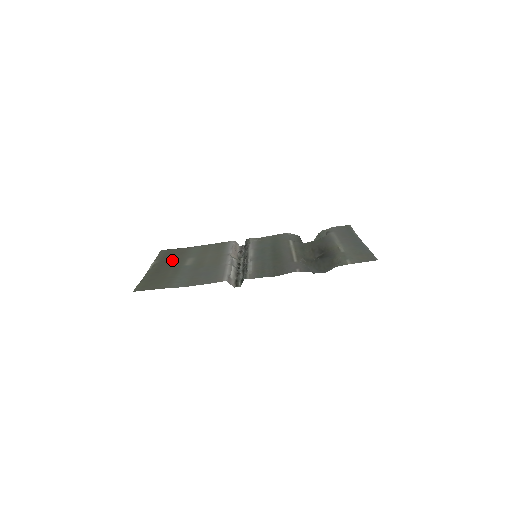
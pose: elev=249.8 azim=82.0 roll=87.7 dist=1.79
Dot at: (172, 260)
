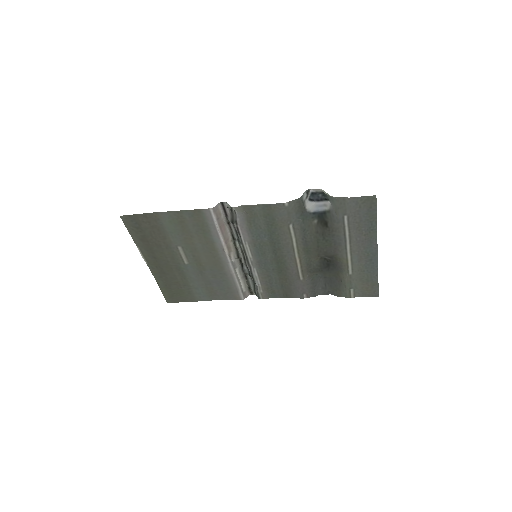
Dot at: (160, 251)
